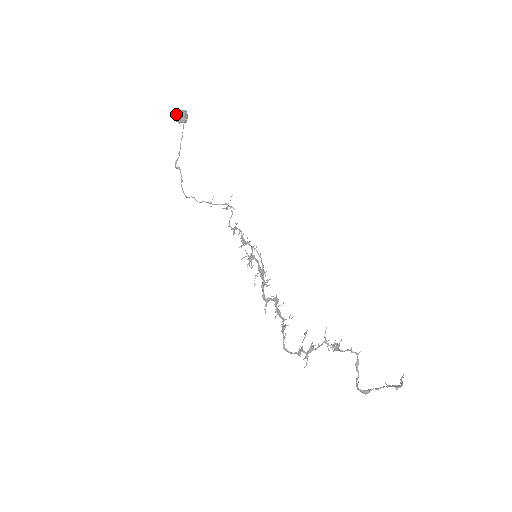
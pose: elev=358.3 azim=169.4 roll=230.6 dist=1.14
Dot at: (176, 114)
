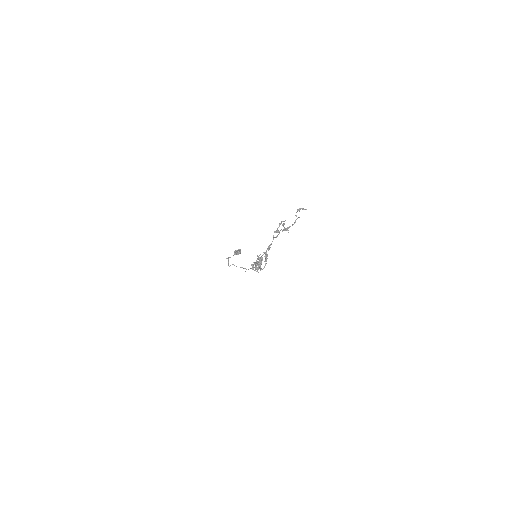
Dot at: (235, 251)
